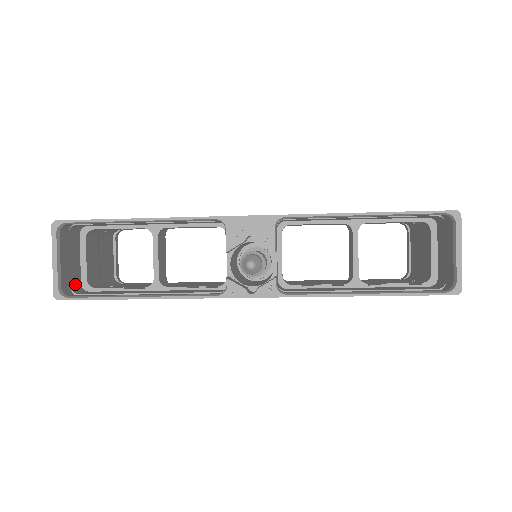
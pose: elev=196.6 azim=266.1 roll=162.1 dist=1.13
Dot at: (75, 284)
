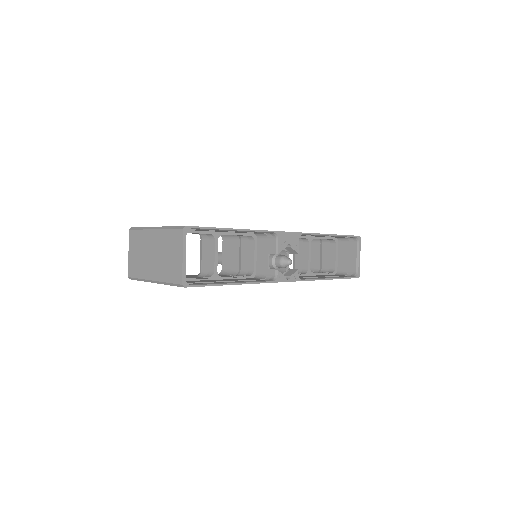
Dot at: occluded
